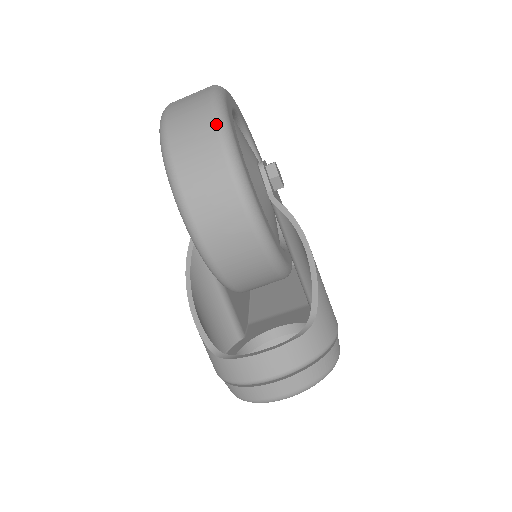
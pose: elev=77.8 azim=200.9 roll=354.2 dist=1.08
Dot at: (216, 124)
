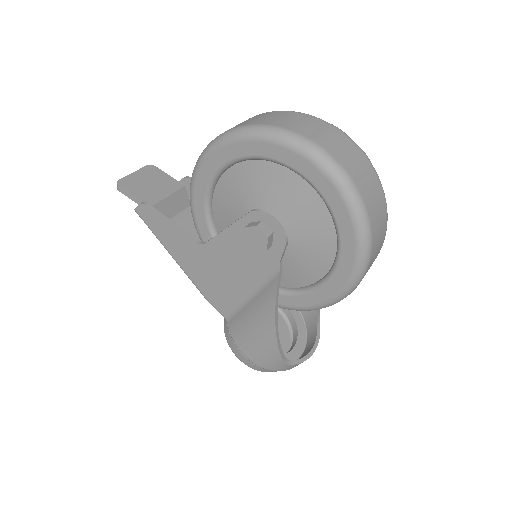
Dot at: occluded
